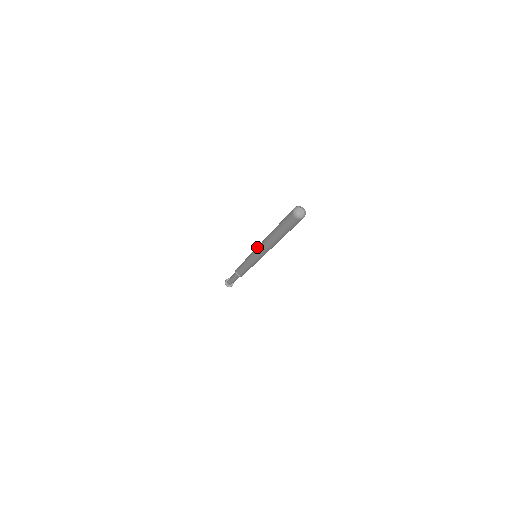
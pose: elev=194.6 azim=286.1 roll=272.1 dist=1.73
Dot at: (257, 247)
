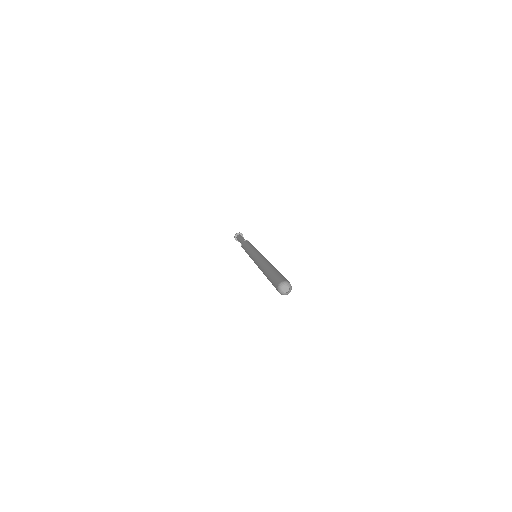
Dot at: (255, 258)
